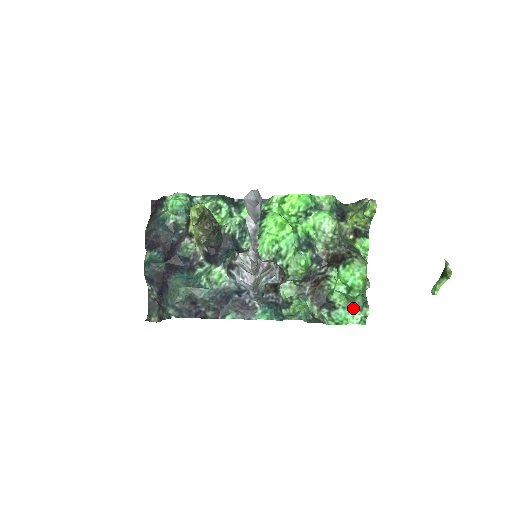
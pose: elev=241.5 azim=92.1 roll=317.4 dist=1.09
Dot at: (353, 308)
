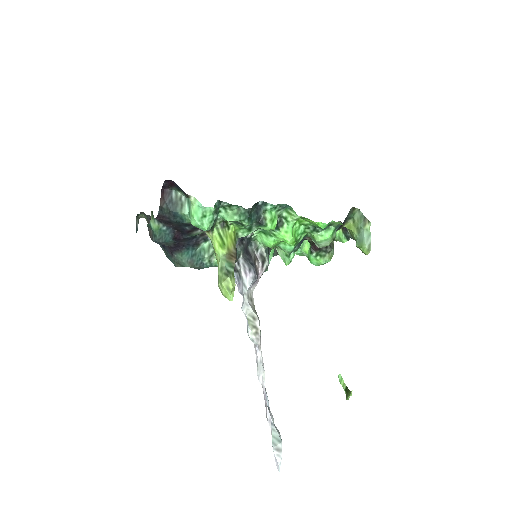
Dot at: occluded
